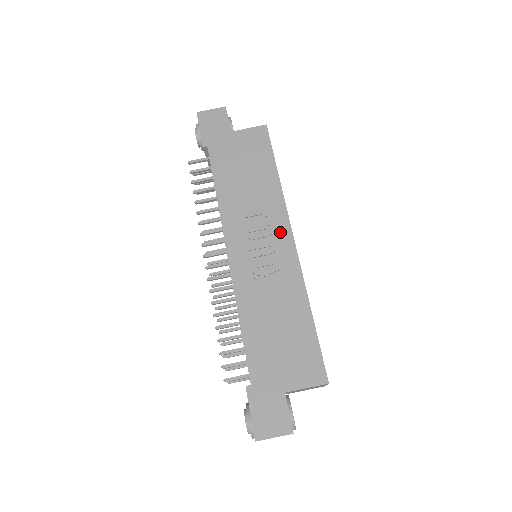
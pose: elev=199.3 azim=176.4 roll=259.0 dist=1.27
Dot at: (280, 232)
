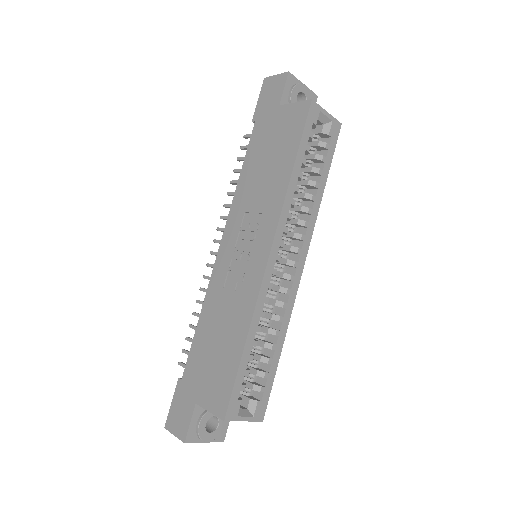
Dot at: (263, 240)
